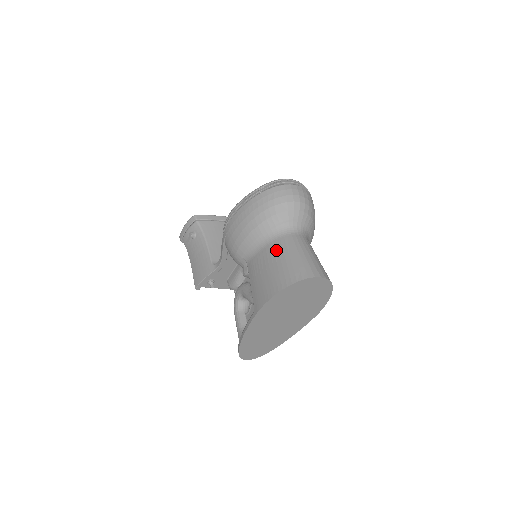
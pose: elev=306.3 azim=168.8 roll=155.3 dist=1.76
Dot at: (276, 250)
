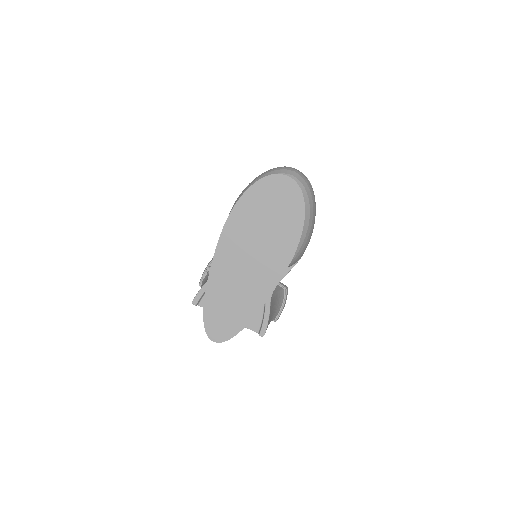
Dot at: occluded
